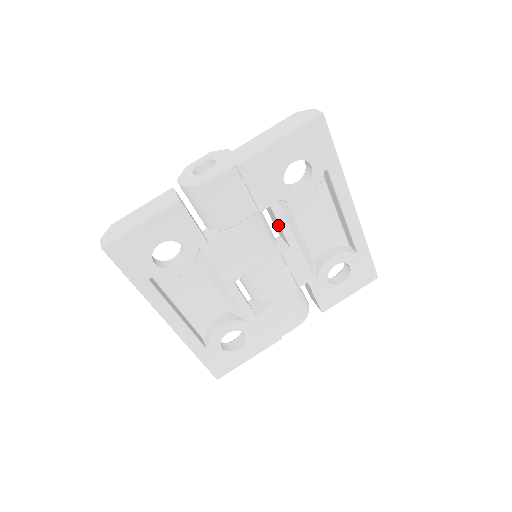
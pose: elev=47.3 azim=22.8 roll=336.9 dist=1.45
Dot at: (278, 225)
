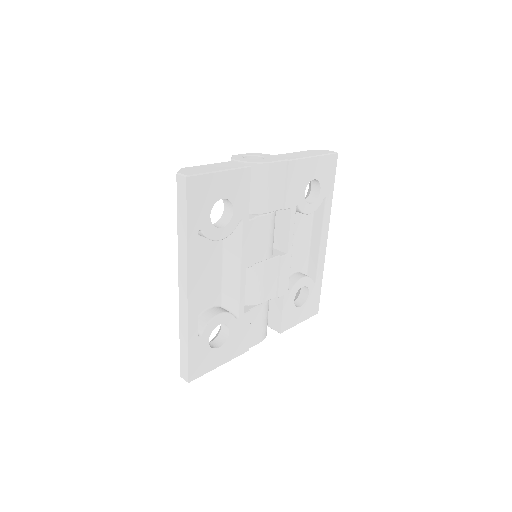
Dot at: (285, 230)
